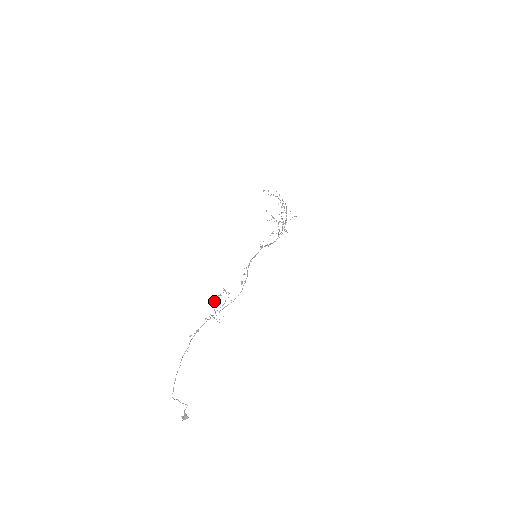
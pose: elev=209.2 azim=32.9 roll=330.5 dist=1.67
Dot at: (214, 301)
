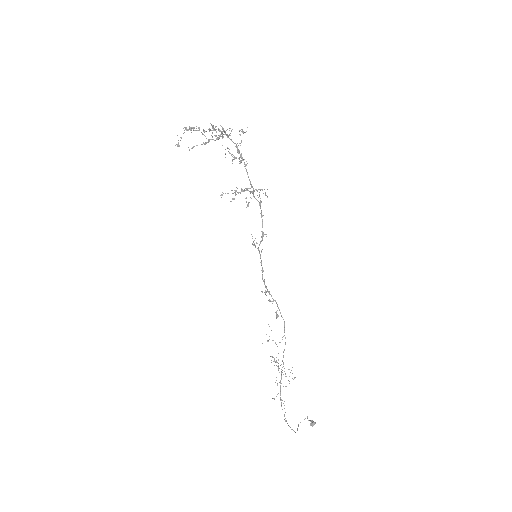
Dot at: occluded
